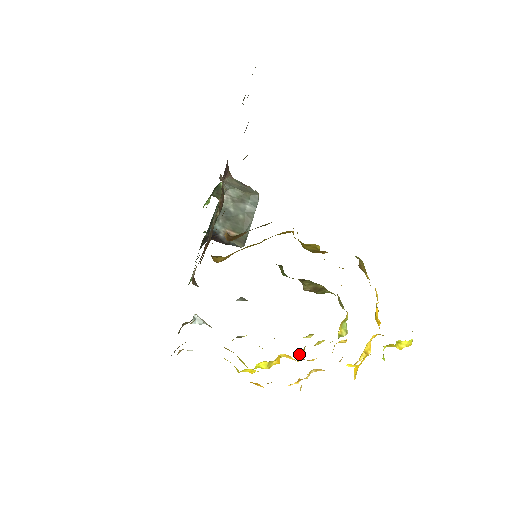
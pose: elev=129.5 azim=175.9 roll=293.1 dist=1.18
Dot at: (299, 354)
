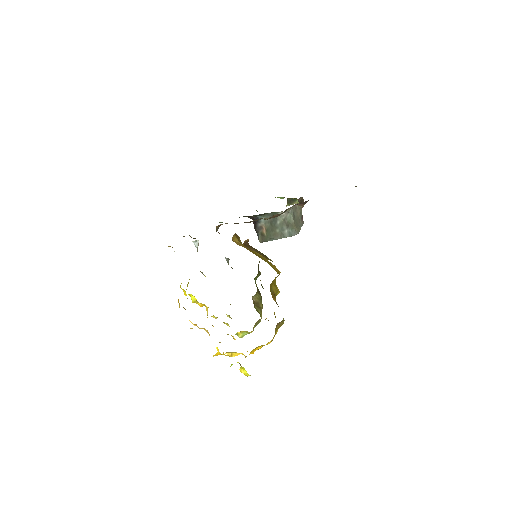
Dot at: (213, 316)
